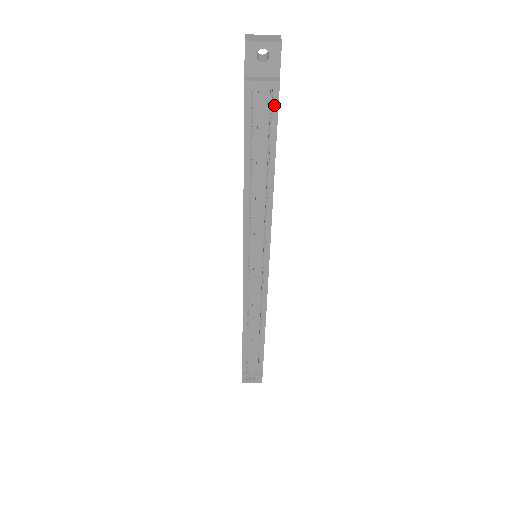
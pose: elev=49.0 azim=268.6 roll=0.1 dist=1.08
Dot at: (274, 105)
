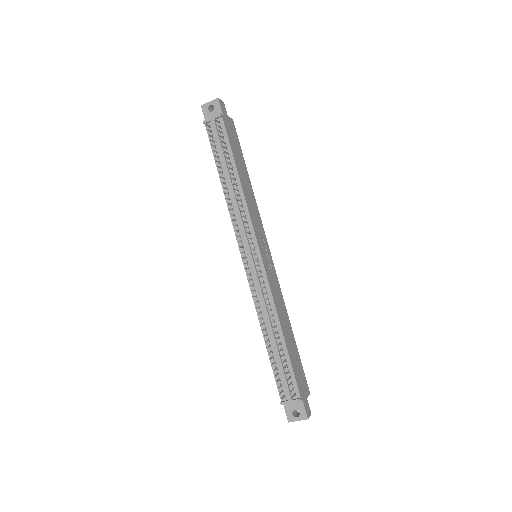
Dot at: (223, 129)
